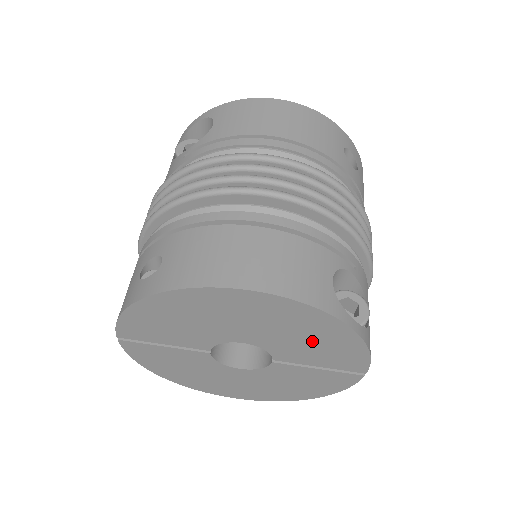
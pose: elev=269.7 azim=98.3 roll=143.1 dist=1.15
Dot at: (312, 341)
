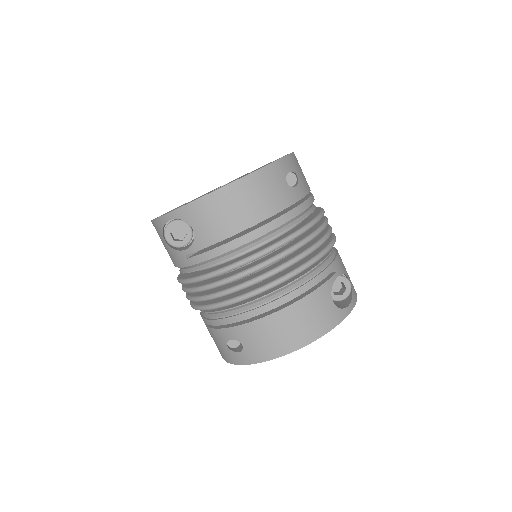
Dot at: occluded
